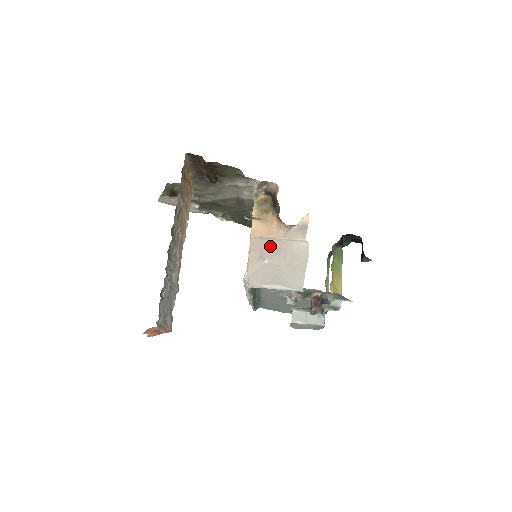
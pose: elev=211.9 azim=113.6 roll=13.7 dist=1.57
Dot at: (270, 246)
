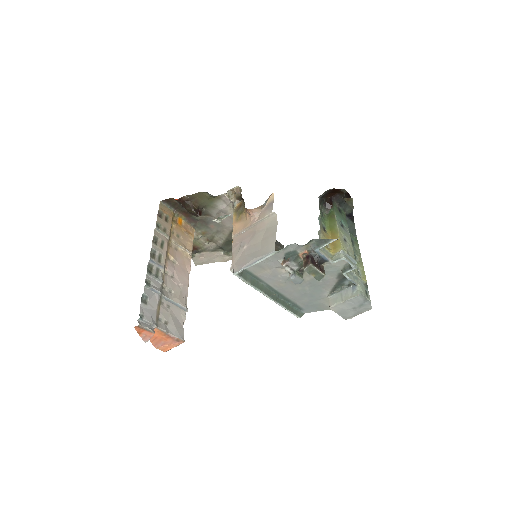
Dot at: (247, 234)
